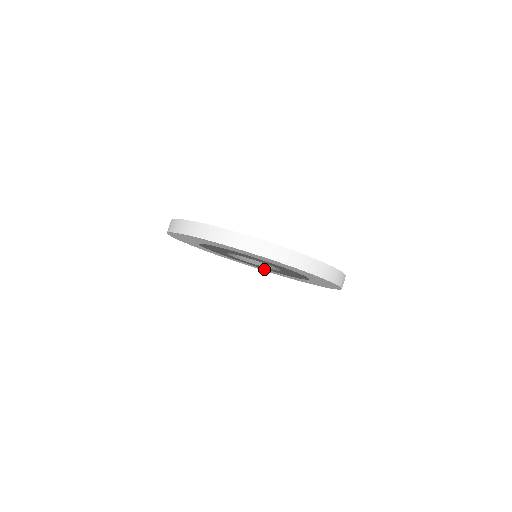
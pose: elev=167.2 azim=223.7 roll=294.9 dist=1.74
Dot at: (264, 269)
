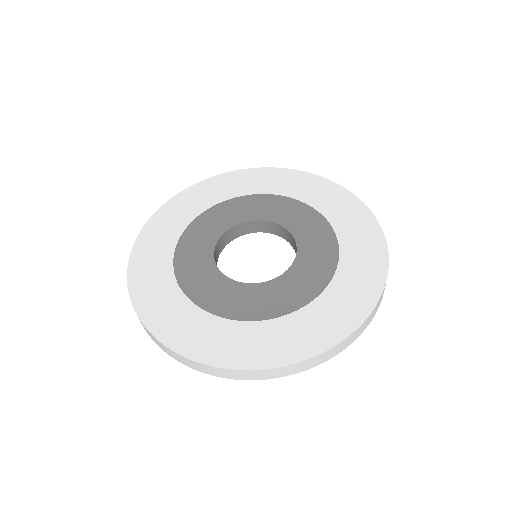
Dot at: occluded
